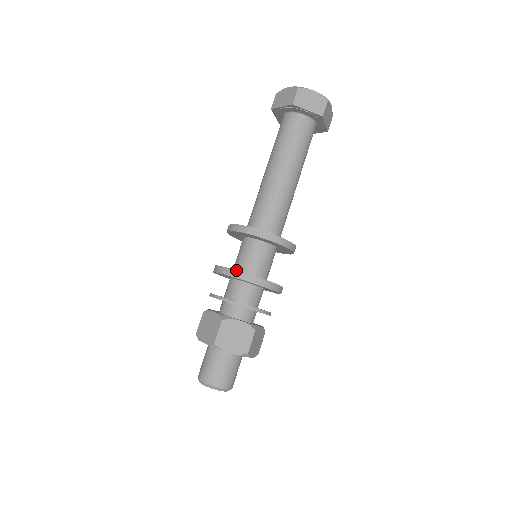
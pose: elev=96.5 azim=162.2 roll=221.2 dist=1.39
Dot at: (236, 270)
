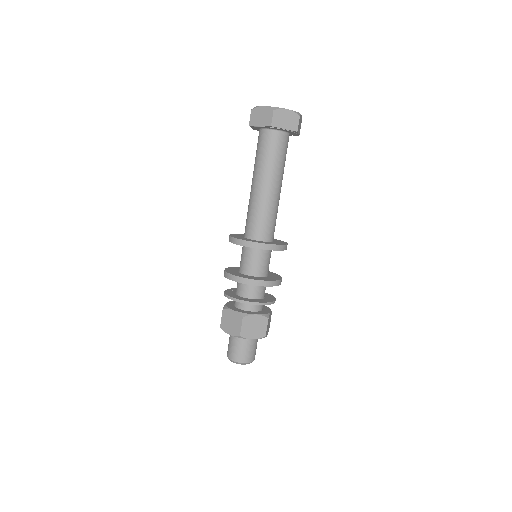
Dot at: (247, 278)
